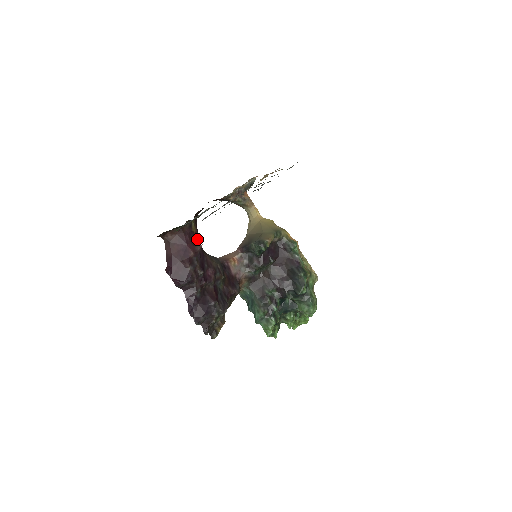
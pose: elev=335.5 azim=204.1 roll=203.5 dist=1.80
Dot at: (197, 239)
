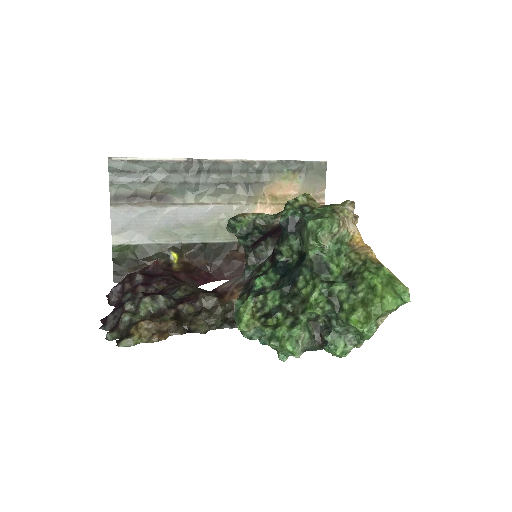
Dot at: (177, 276)
